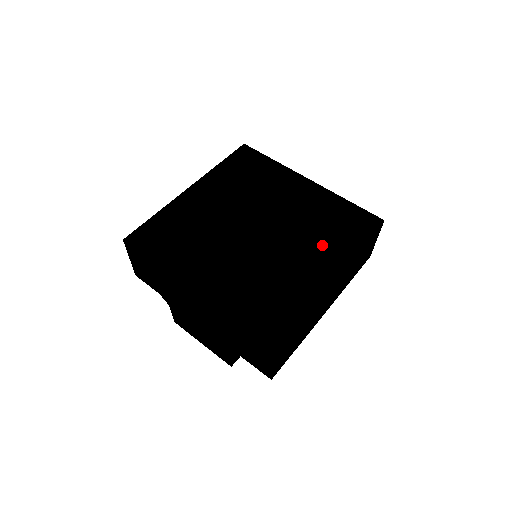
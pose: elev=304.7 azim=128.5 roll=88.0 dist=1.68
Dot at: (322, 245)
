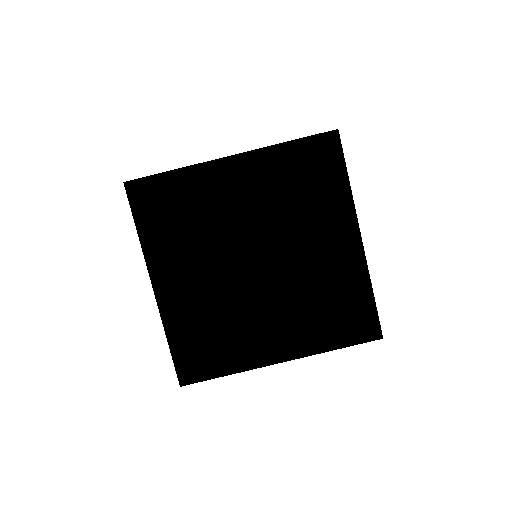
Dot at: (319, 217)
